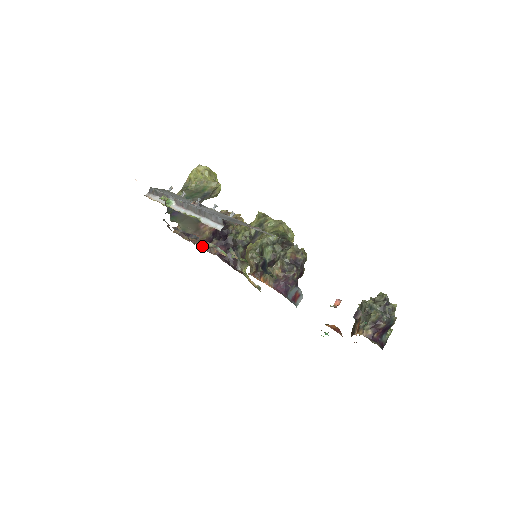
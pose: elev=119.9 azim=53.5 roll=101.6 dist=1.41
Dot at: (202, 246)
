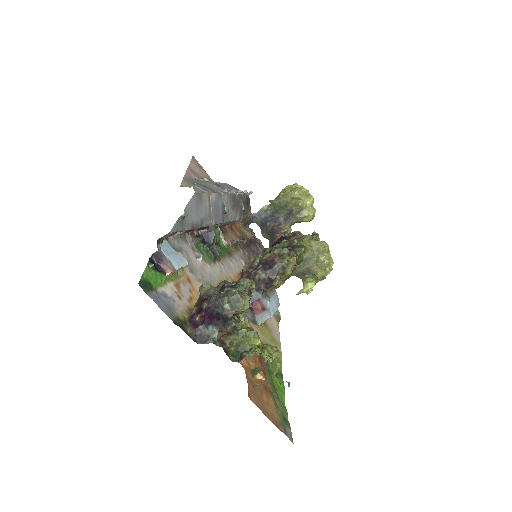
Dot at: occluded
